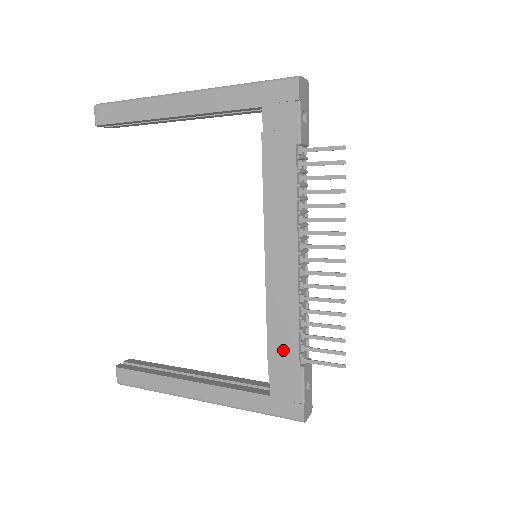
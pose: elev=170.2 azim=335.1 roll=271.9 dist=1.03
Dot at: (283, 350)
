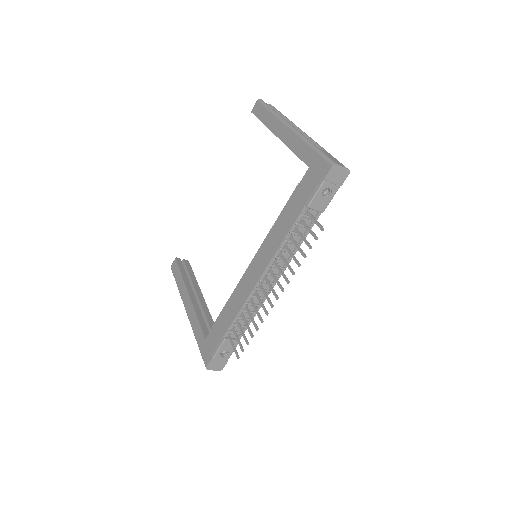
Dot at: (225, 320)
